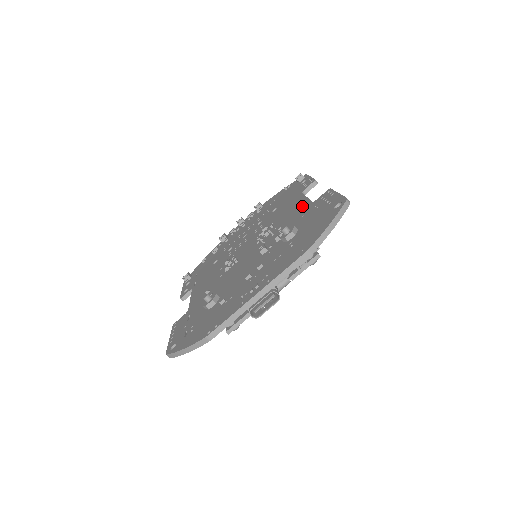
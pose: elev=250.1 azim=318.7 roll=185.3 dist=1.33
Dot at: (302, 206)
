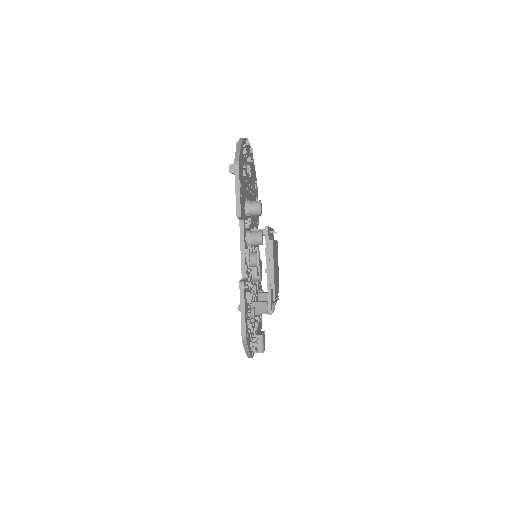
Dot at: occluded
